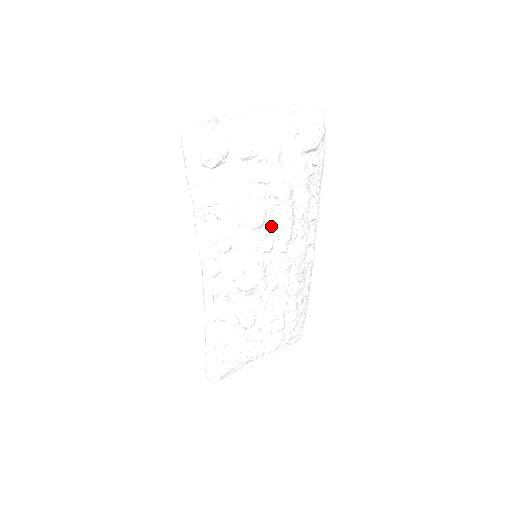
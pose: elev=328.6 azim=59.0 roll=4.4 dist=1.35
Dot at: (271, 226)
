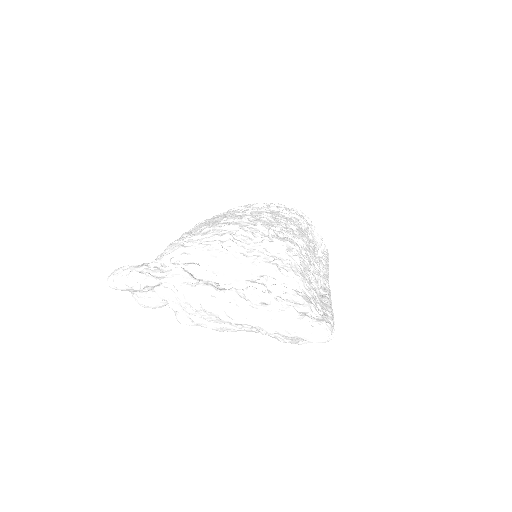
Dot at: occluded
